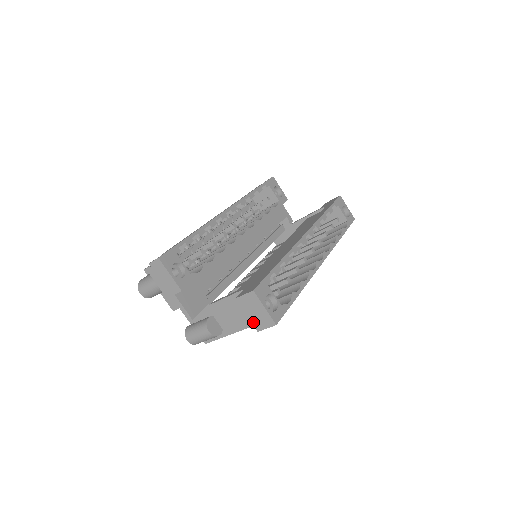
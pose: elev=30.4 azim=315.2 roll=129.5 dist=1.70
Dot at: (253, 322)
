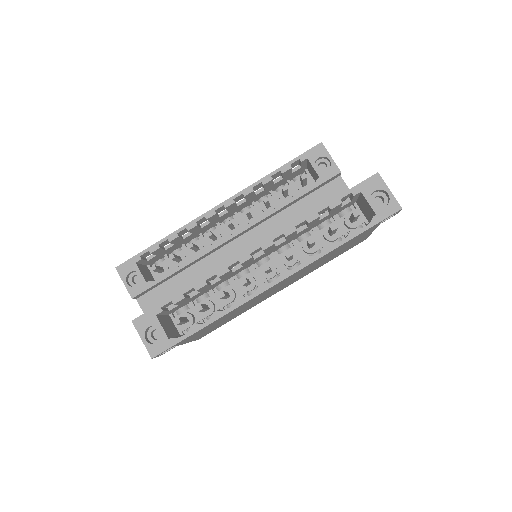
Dot at: occluded
